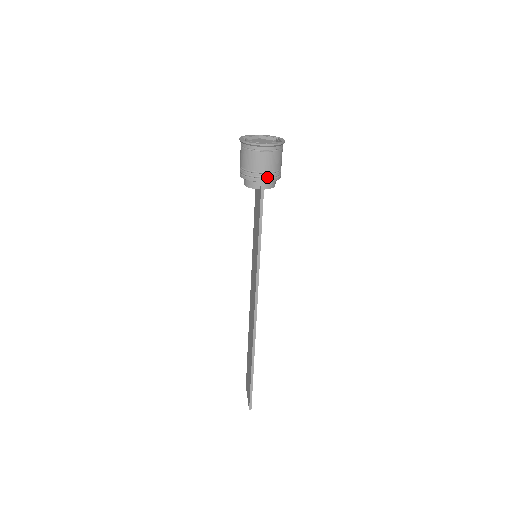
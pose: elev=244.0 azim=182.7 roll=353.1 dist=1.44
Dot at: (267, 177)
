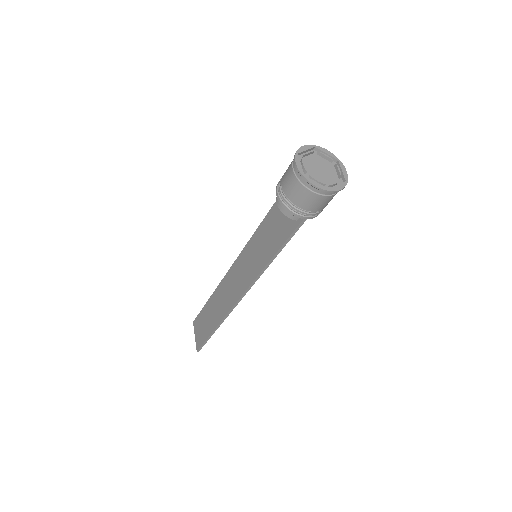
Dot at: (312, 215)
